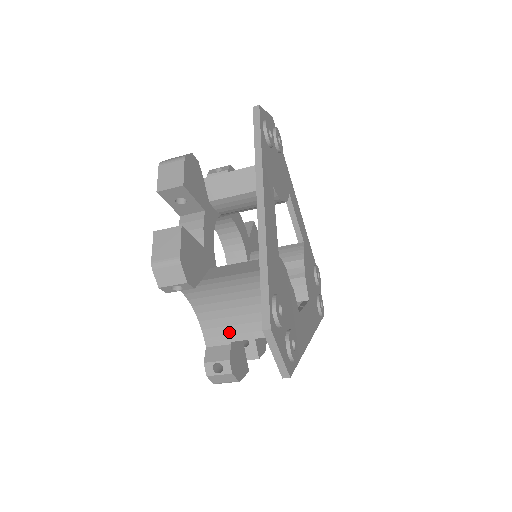
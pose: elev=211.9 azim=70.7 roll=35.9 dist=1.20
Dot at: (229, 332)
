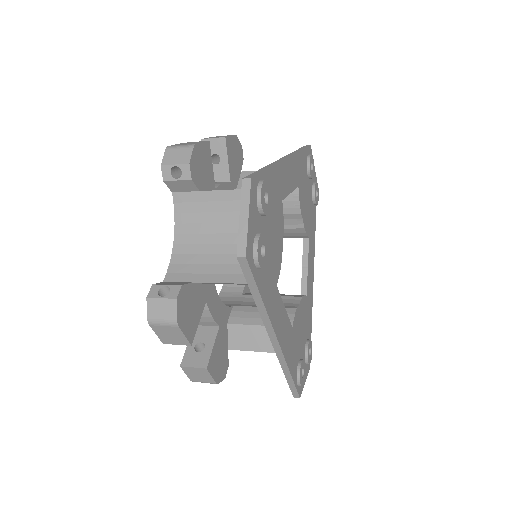
Dot at: occluded
